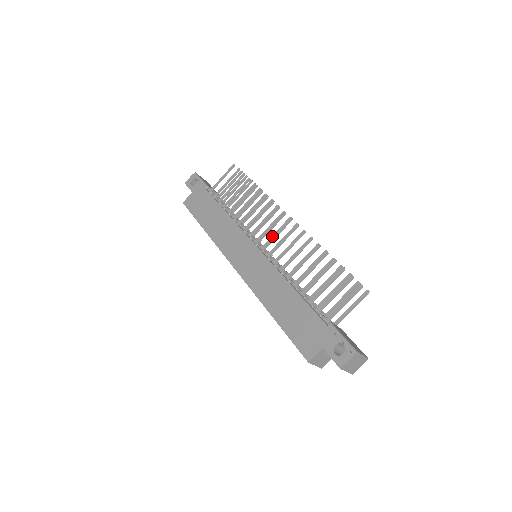
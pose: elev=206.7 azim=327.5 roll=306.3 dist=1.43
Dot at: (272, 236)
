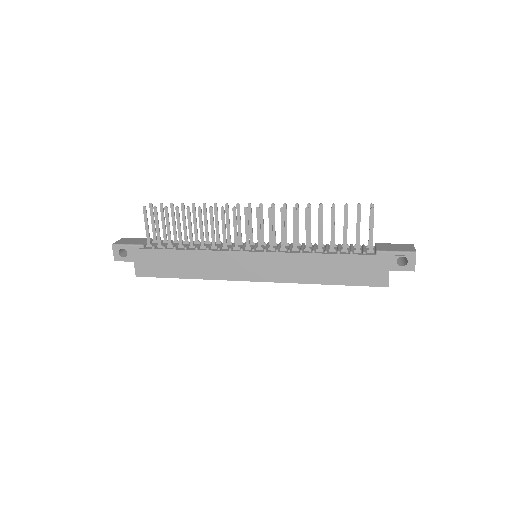
Dot at: (258, 233)
